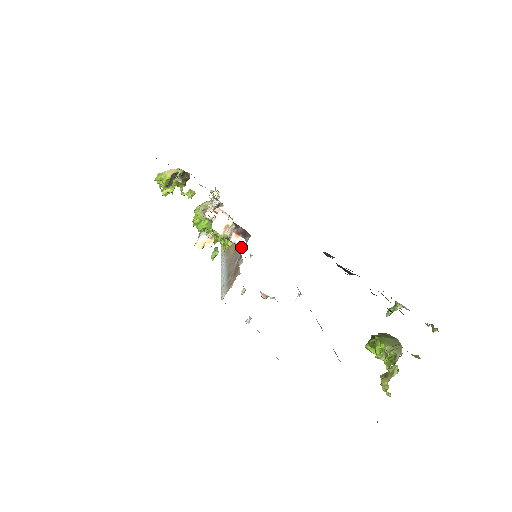
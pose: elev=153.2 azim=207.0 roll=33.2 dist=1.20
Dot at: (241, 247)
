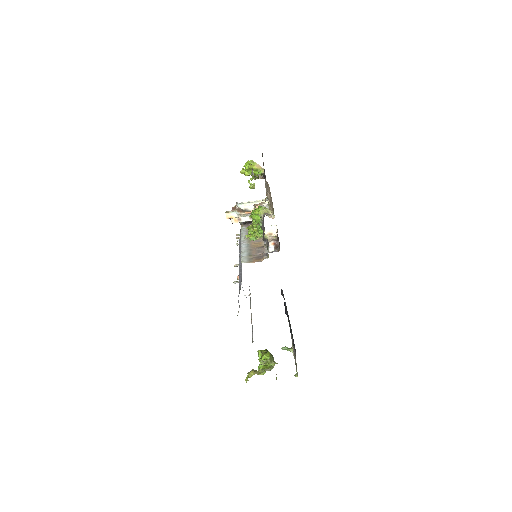
Dot at: (269, 250)
